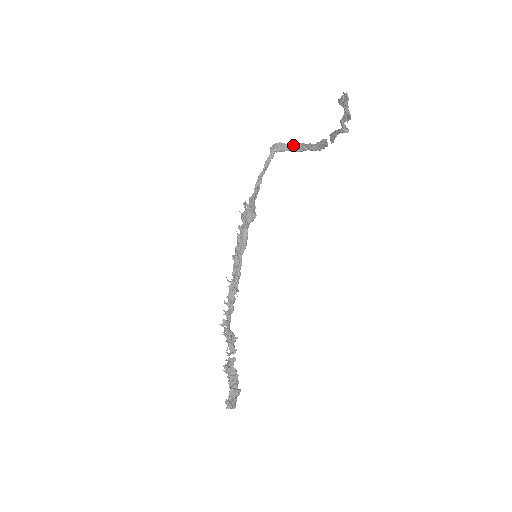
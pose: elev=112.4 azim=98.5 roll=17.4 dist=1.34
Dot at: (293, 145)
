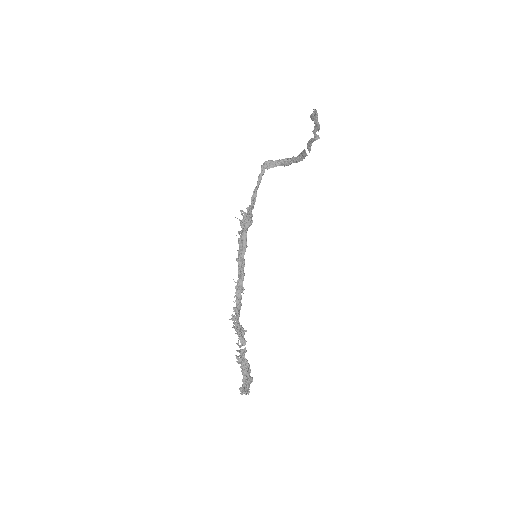
Dot at: (280, 161)
